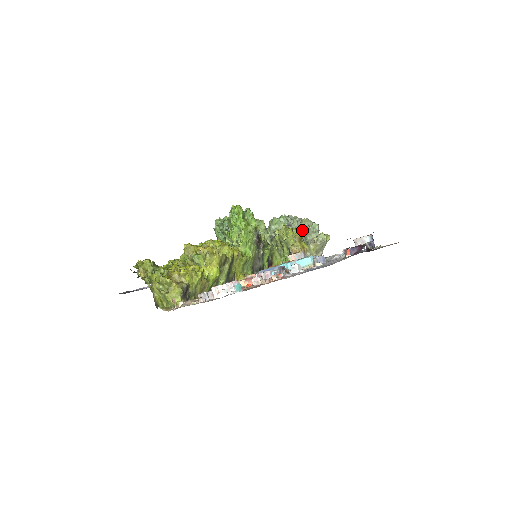
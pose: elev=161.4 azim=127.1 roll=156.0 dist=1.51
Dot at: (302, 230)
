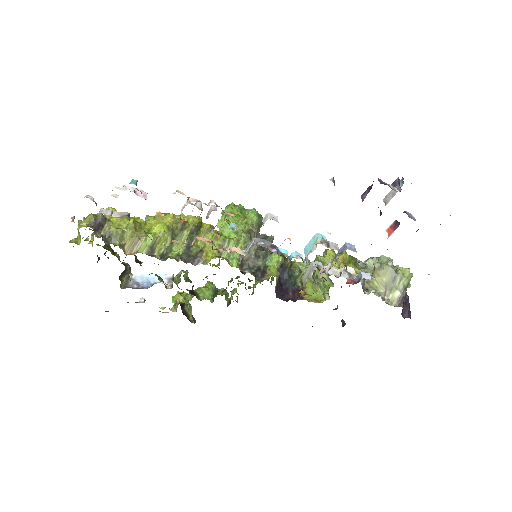
Dot at: (363, 265)
